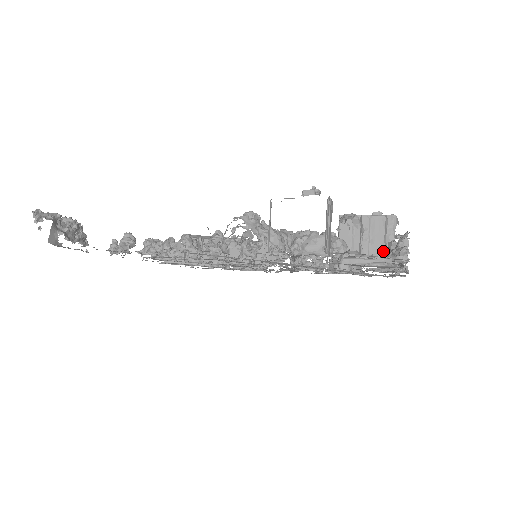
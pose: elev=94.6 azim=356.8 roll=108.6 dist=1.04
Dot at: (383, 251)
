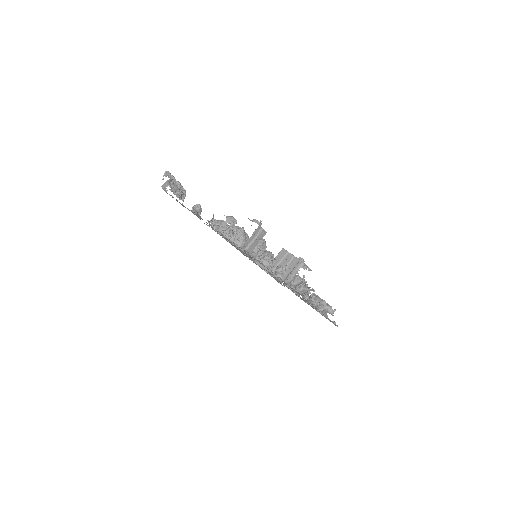
Dot at: (287, 276)
